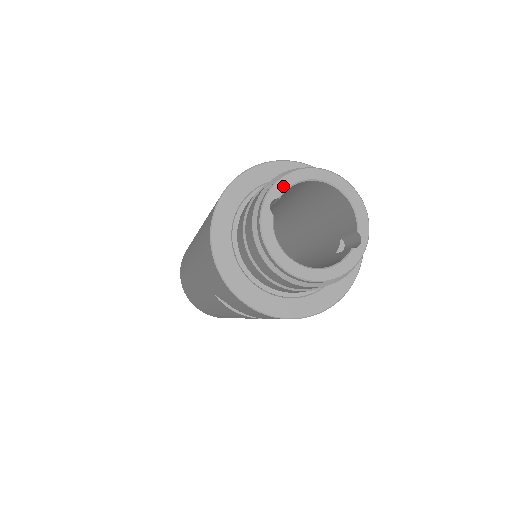
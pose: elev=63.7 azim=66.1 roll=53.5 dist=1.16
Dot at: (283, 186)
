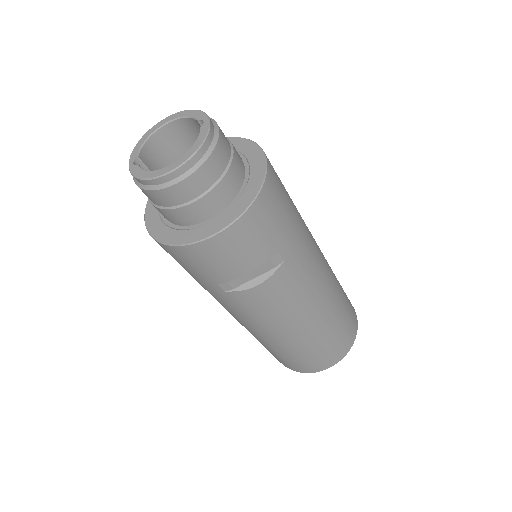
Dot at: (136, 151)
